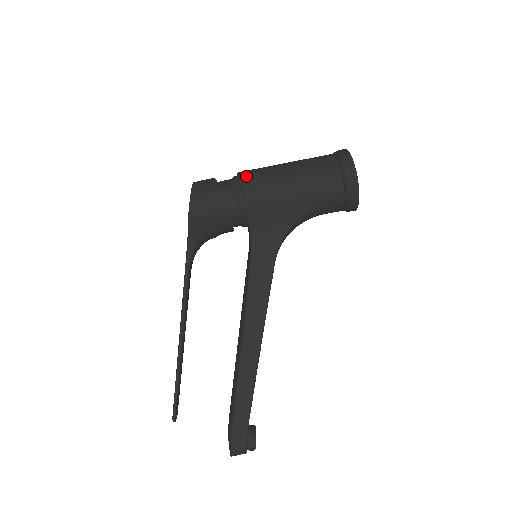
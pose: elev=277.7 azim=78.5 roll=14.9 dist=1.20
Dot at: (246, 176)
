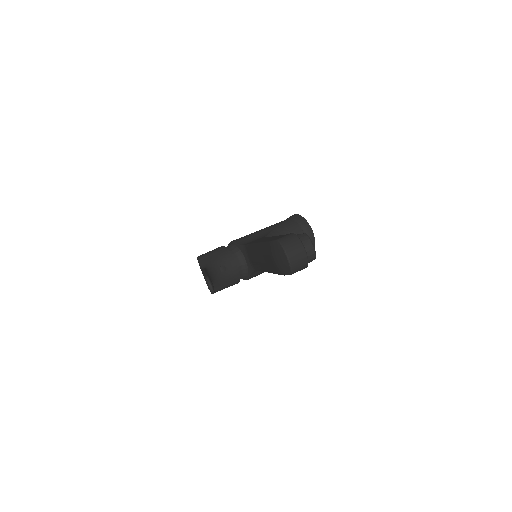
Dot at: occluded
